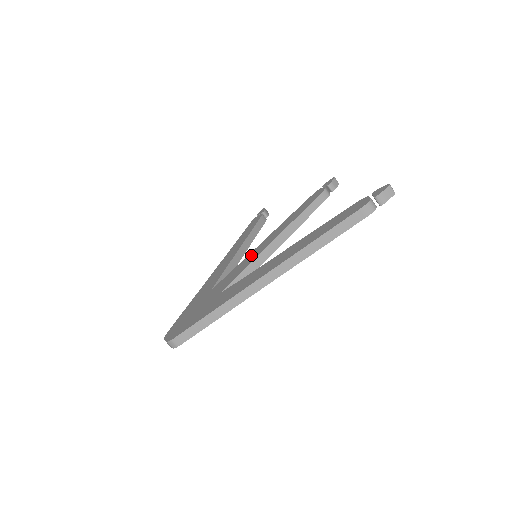
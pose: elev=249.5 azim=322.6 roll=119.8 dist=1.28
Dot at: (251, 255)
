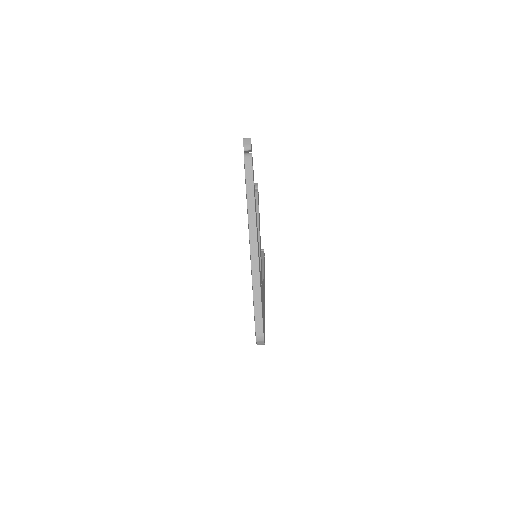
Dot at: occluded
